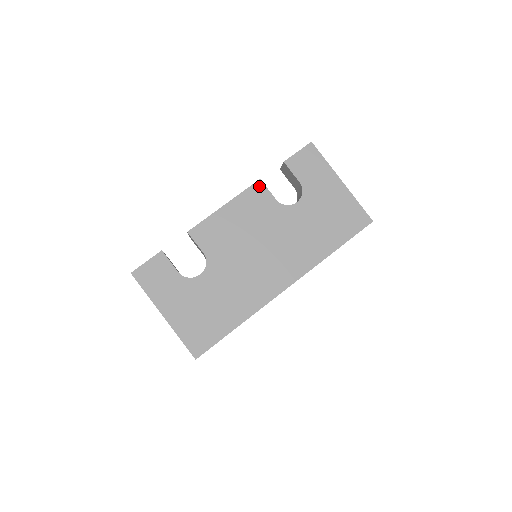
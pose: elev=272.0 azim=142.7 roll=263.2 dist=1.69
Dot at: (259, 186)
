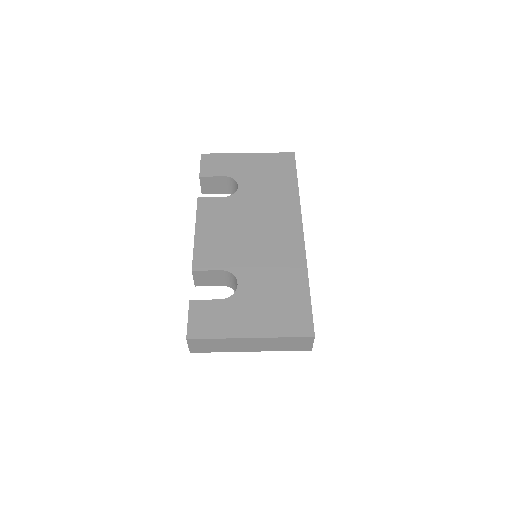
Dot at: (202, 201)
